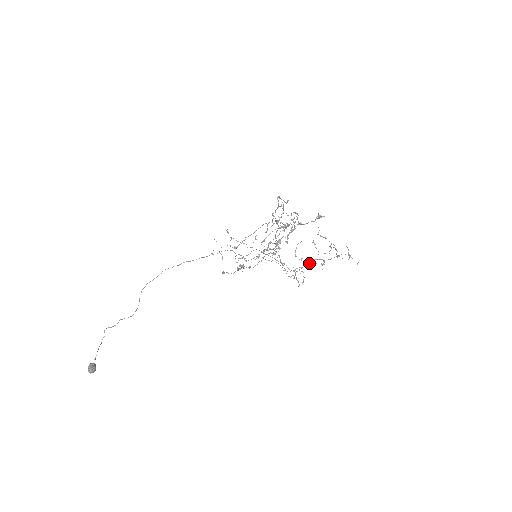
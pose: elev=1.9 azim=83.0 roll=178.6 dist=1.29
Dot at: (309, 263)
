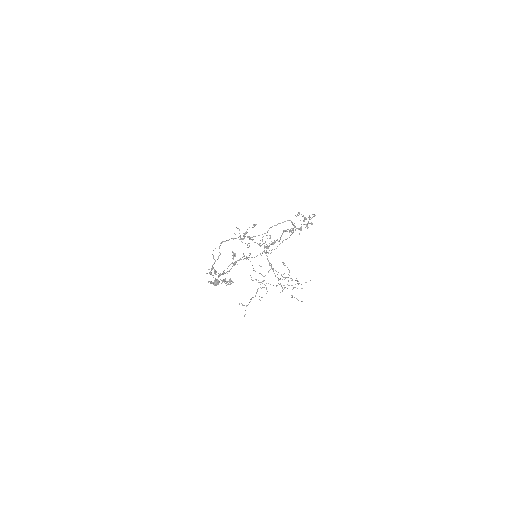
Dot at: occluded
